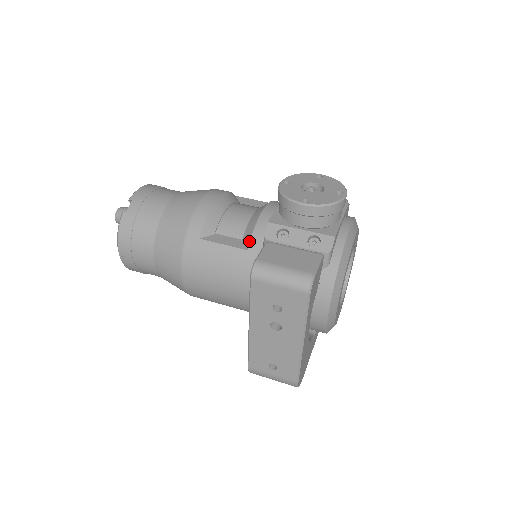
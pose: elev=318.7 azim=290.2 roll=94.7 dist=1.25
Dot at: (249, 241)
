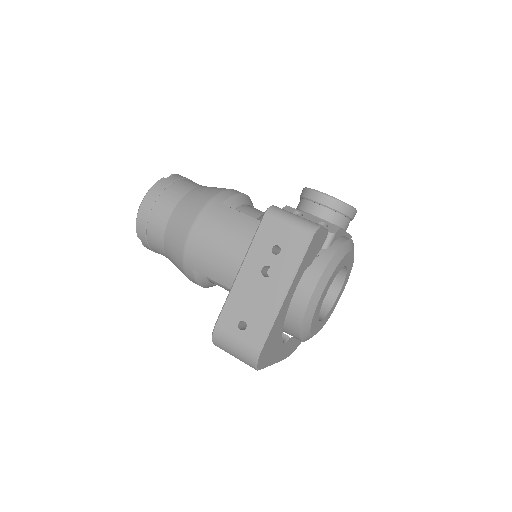
Dot at: occluded
